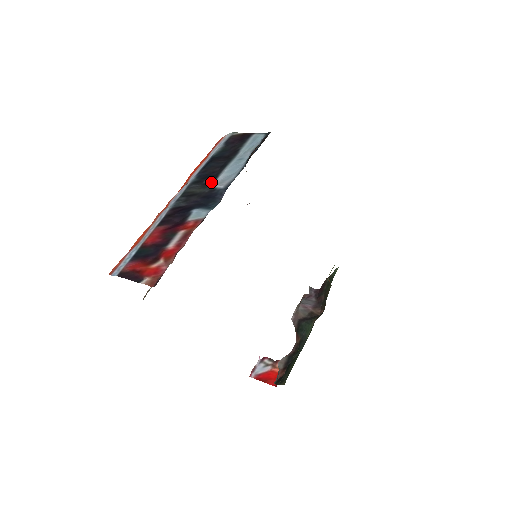
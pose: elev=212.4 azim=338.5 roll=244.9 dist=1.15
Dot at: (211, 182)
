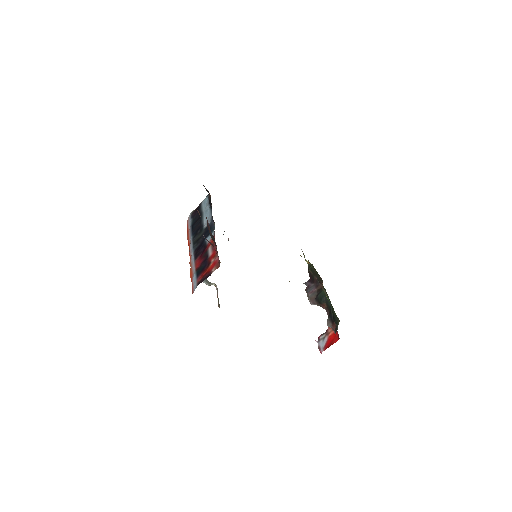
Dot at: (202, 228)
